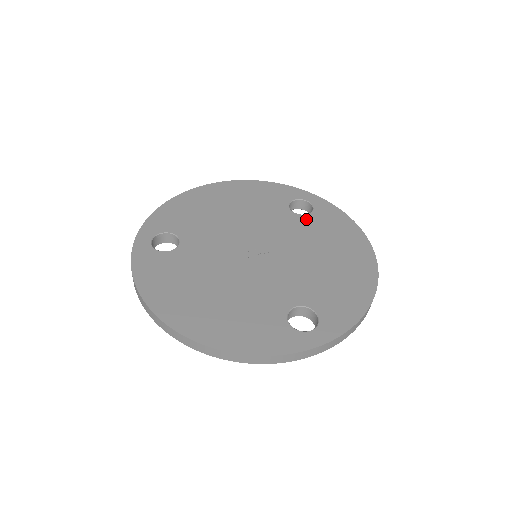
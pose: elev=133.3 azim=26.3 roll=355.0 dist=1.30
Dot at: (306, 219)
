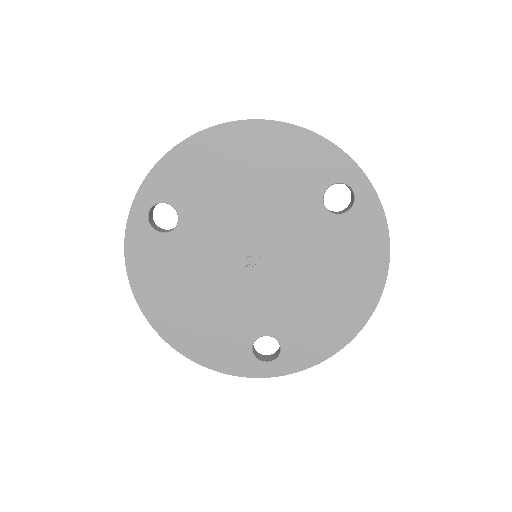
Dot at: (333, 223)
